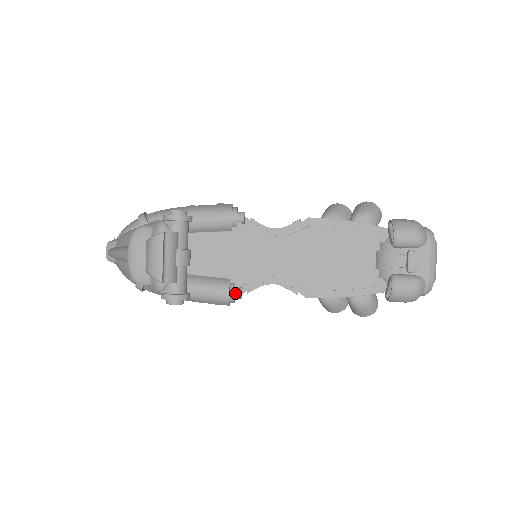
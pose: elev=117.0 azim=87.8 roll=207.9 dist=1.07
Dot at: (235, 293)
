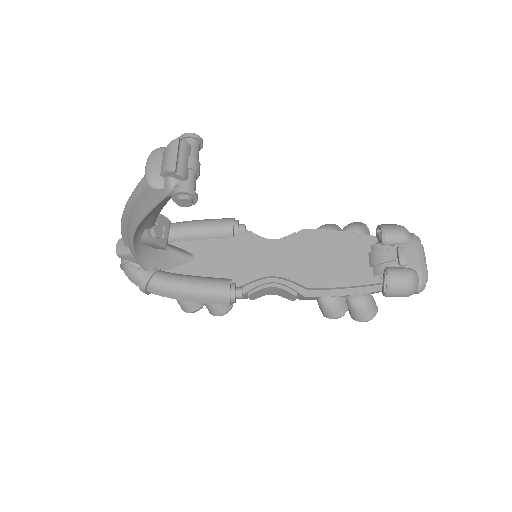
Dot at: (236, 291)
